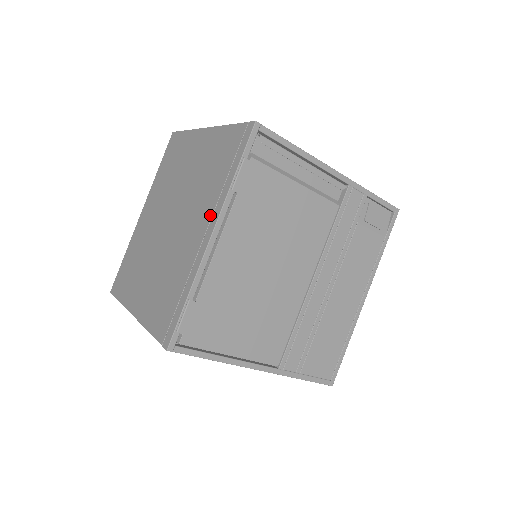
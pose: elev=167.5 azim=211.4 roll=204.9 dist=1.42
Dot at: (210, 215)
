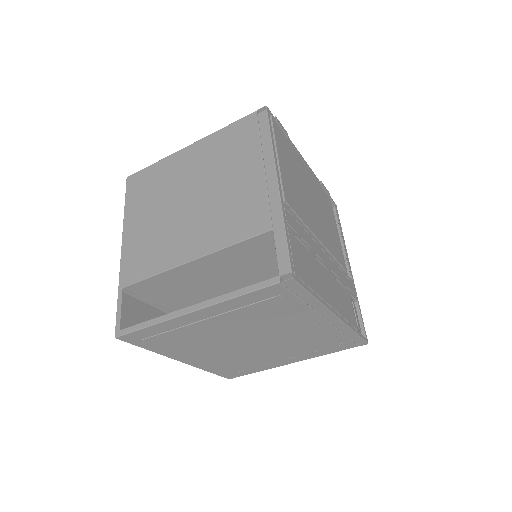
Dot at: occluded
